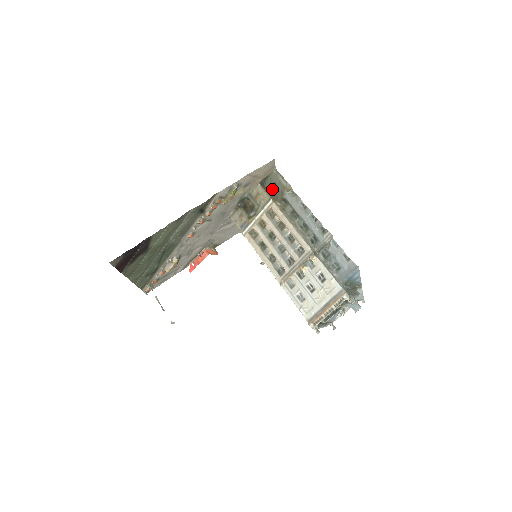
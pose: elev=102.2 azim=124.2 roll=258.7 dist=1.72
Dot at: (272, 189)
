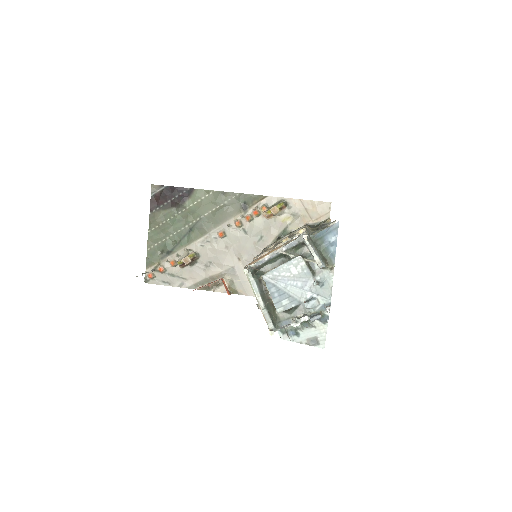
Dot at: (314, 227)
